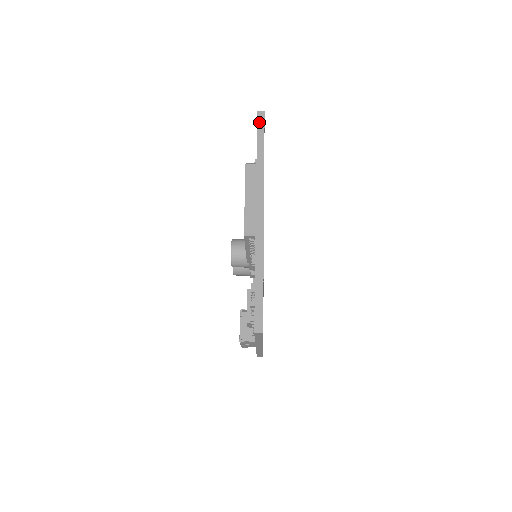
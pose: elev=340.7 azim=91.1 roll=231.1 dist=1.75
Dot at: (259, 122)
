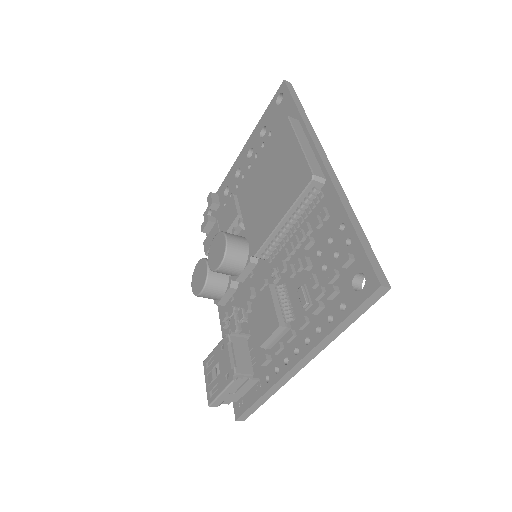
Dot at: (290, 88)
